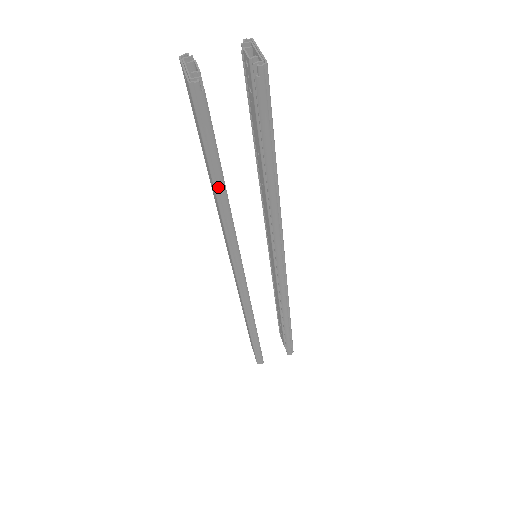
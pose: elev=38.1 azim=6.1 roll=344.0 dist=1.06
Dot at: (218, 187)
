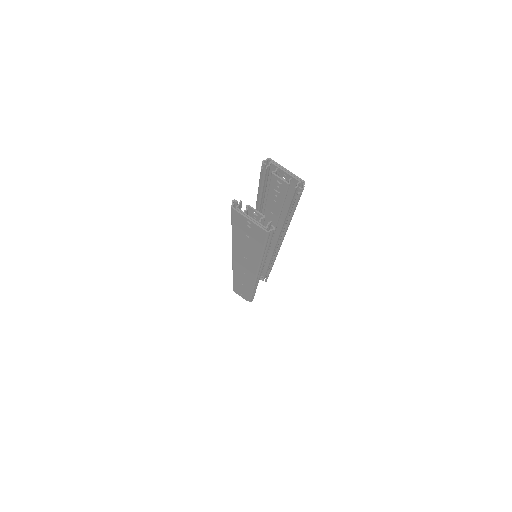
Dot at: (264, 257)
